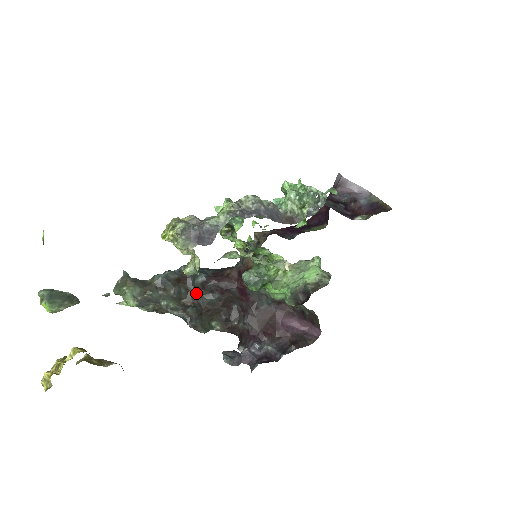
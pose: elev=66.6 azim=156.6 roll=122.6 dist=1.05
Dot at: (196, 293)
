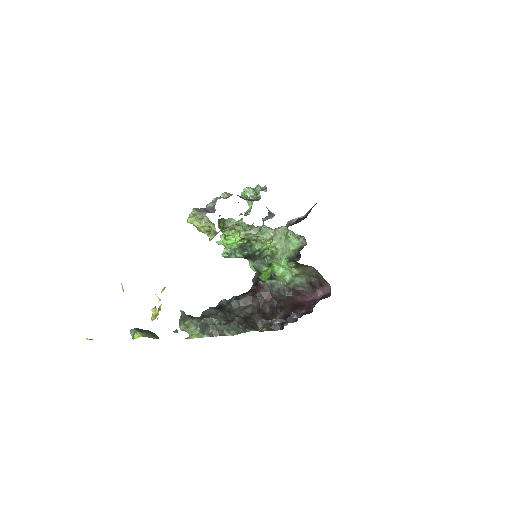
Dot at: (236, 312)
